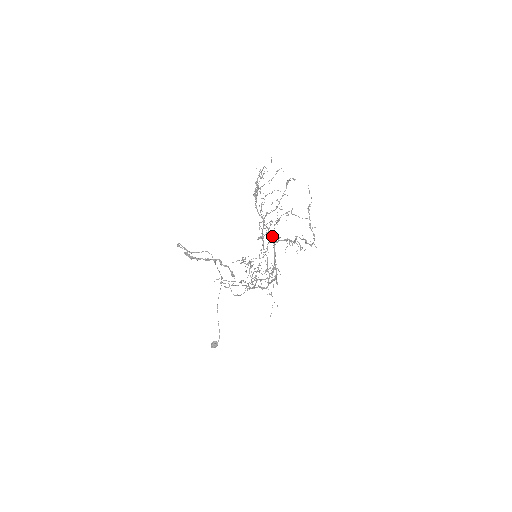
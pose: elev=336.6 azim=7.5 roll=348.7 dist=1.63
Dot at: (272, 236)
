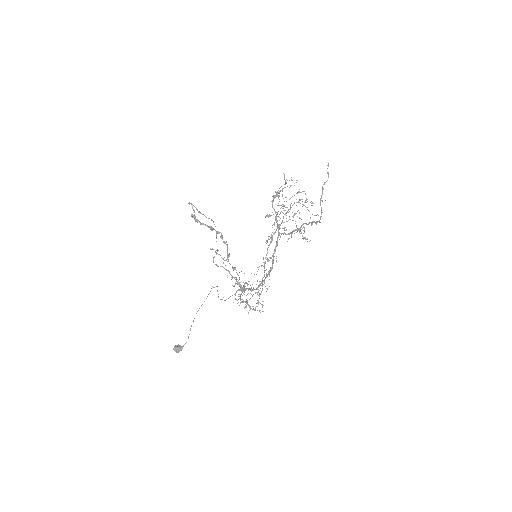
Dot at: (279, 226)
